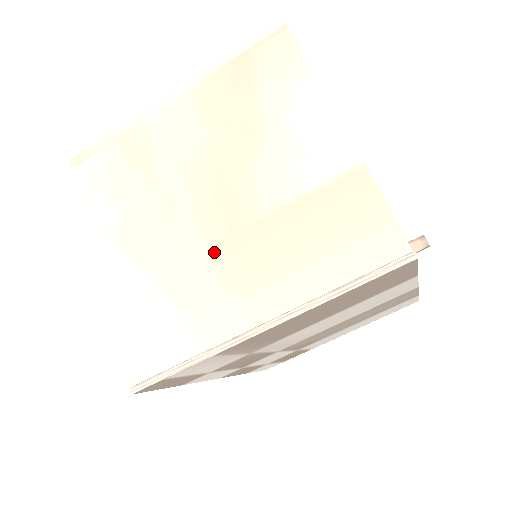
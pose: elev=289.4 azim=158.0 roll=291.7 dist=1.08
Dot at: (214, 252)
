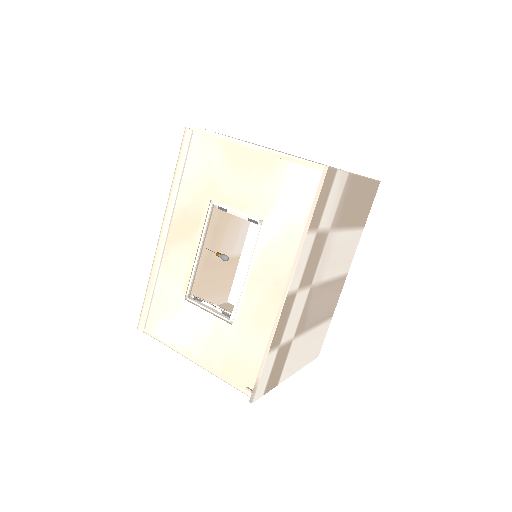
Dot at: occluded
